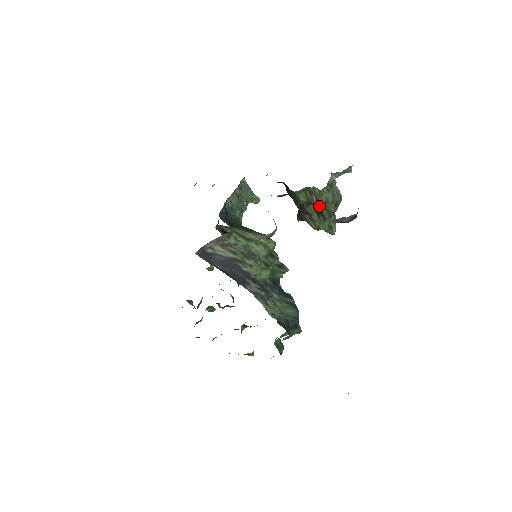
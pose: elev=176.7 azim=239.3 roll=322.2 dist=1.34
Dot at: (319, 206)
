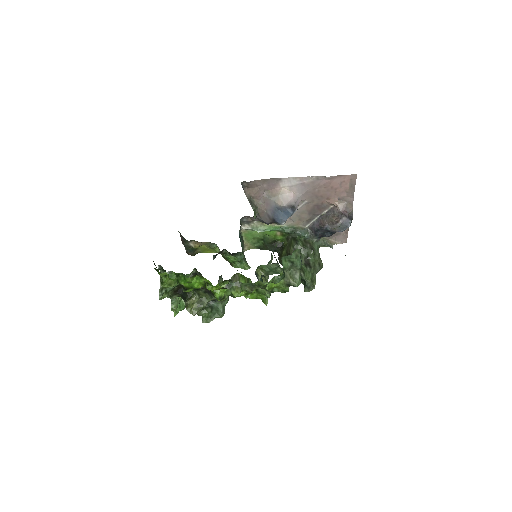
Dot at: (311, 250)
